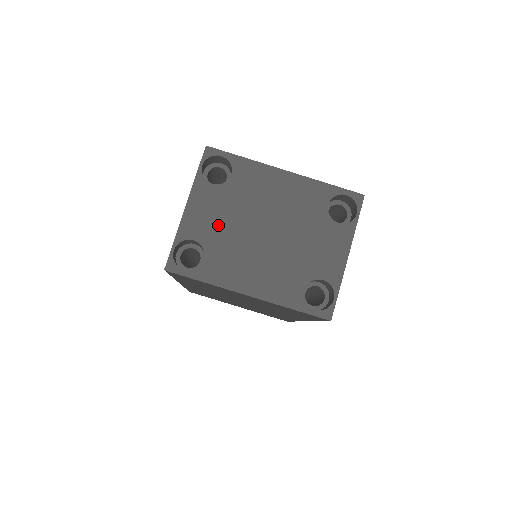
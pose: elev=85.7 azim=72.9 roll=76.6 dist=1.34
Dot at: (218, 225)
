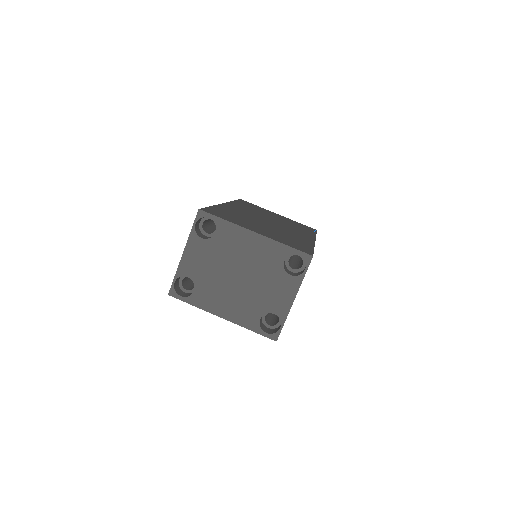
Dot at: (204, 268)
